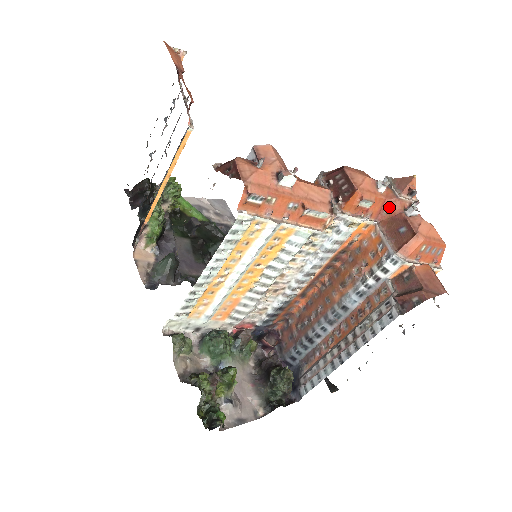
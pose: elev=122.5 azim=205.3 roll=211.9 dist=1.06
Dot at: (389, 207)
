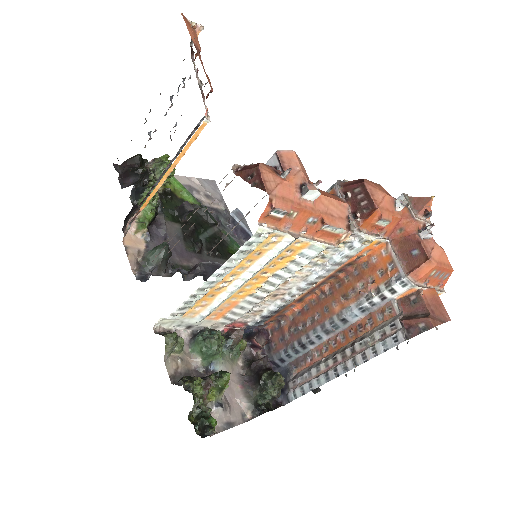
Dot at: (404, 227)
